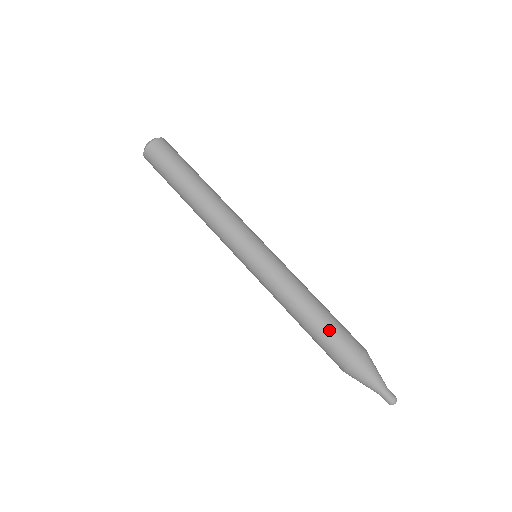
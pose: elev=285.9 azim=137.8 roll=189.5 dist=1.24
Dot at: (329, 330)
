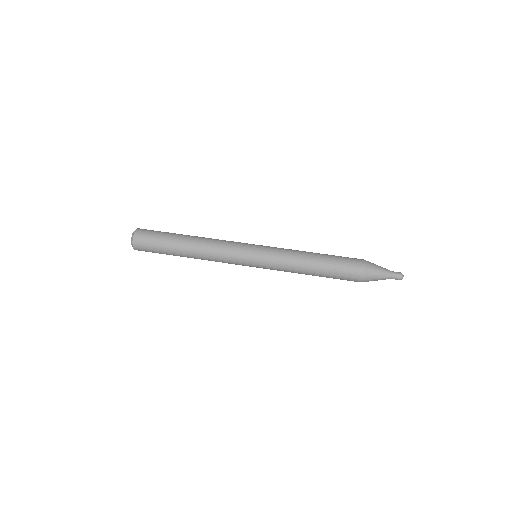
Dot at: (335, 256)
